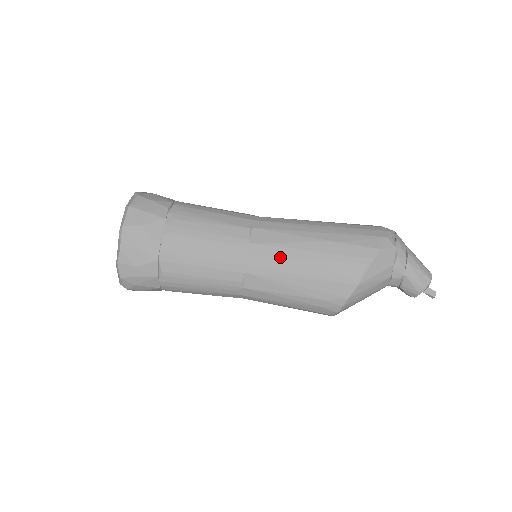
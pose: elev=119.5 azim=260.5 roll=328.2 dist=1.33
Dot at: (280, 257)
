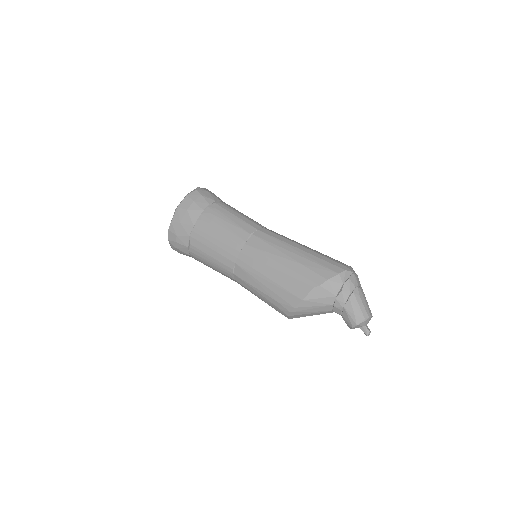
Dot at: (259, 261)
